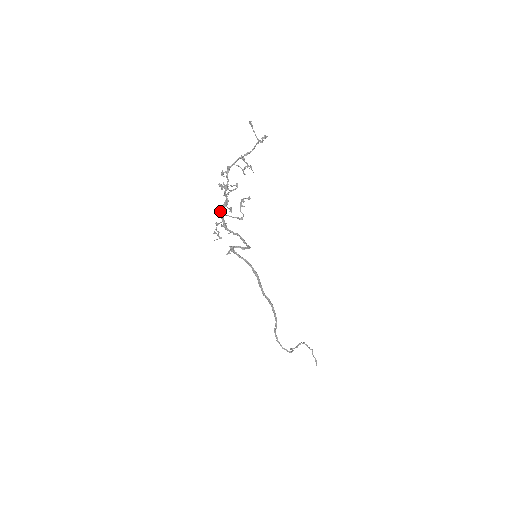
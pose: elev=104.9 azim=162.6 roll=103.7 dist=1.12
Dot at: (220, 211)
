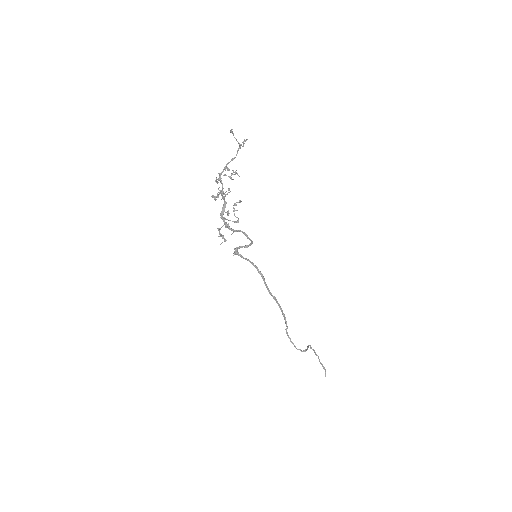
Dot at: (221, 215)
